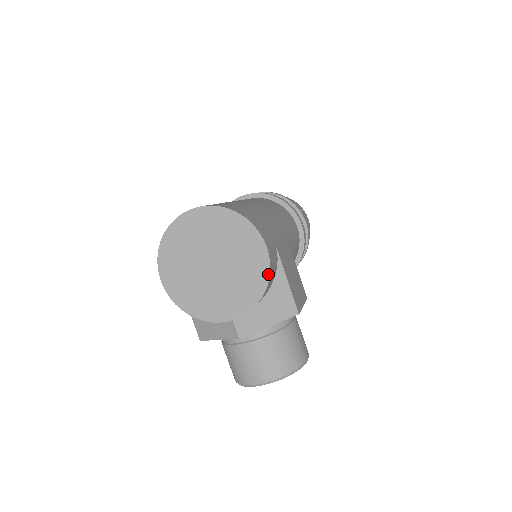
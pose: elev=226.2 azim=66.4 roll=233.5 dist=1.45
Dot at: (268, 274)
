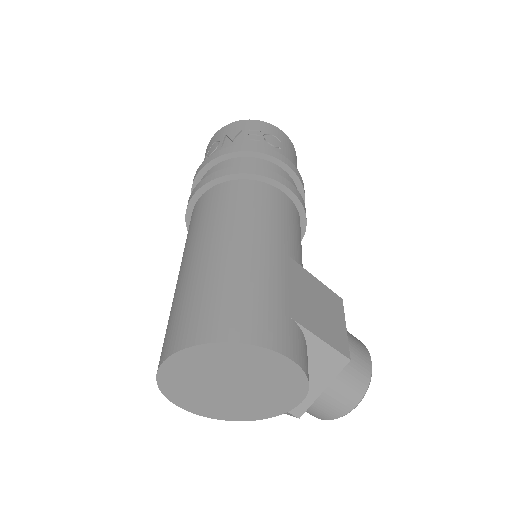
Dot at: (304, 376)
